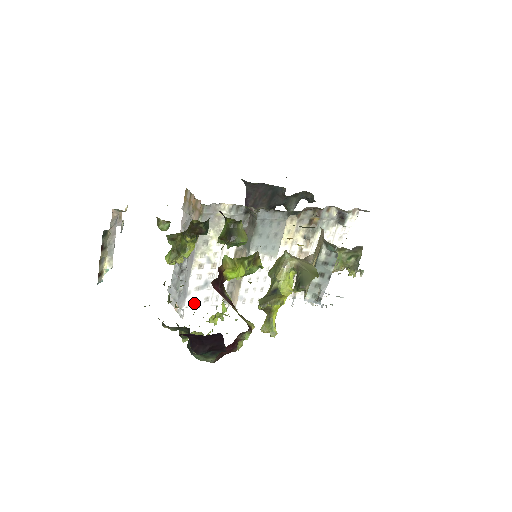
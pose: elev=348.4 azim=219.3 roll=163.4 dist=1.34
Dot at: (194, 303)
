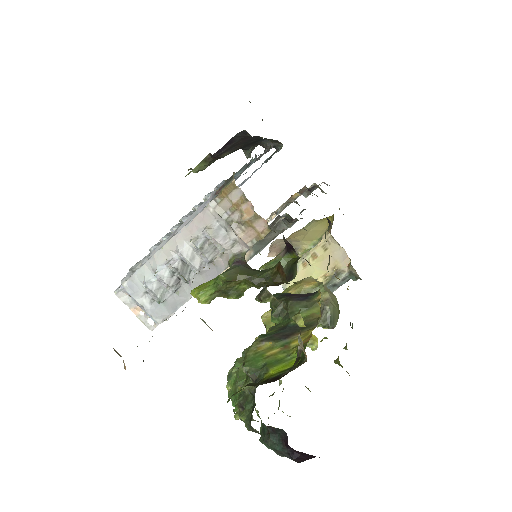
Dot at: occluded
